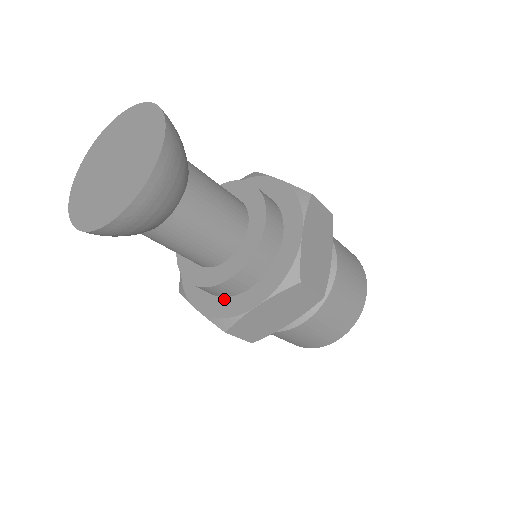
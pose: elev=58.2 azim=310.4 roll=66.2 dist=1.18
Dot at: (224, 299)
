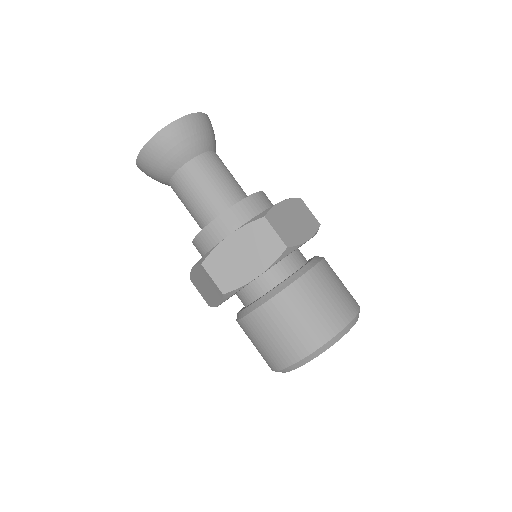
Dot at: occluded
